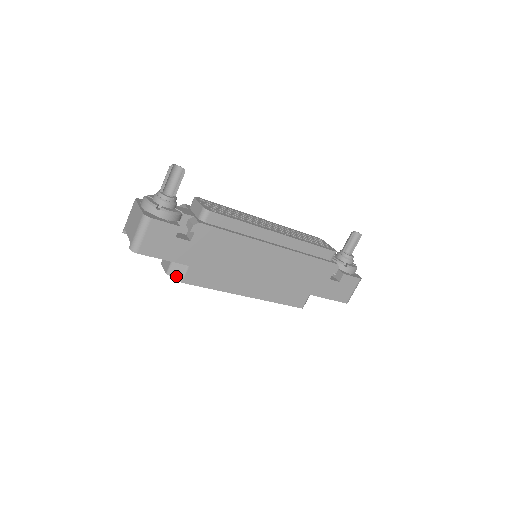
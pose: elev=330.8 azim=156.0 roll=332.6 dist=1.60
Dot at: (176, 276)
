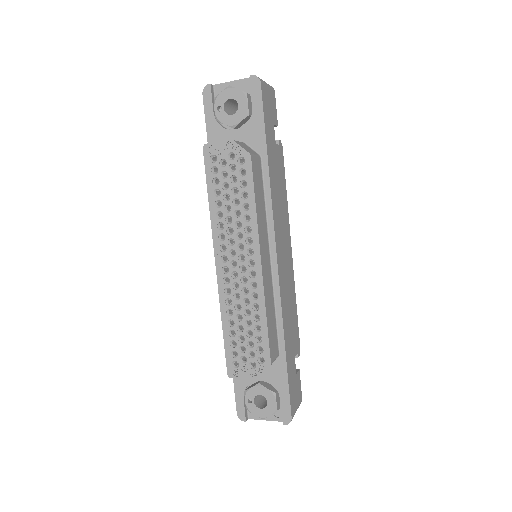
Dot at: (245, 148)
